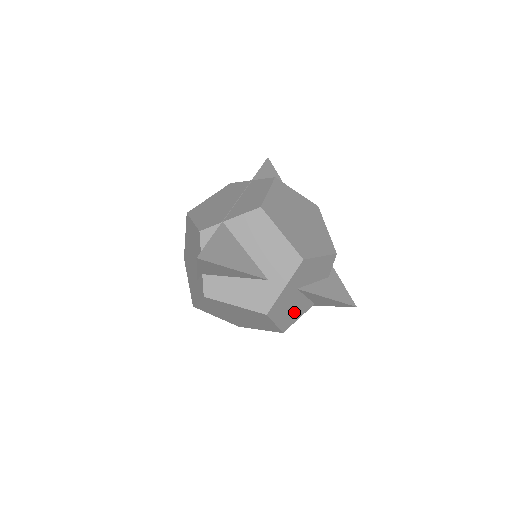
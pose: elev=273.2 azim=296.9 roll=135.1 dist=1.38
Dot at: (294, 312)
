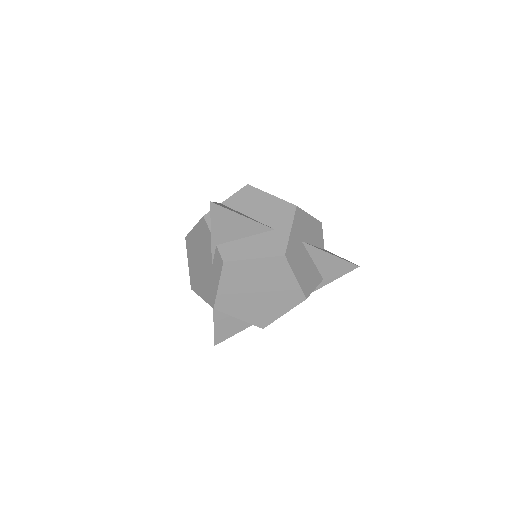
Dot at: (308, 275)
